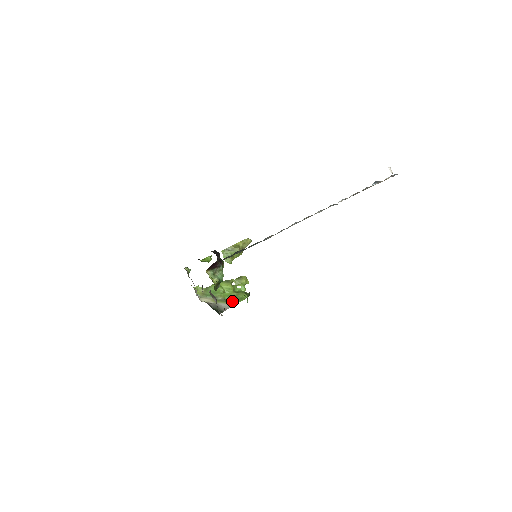
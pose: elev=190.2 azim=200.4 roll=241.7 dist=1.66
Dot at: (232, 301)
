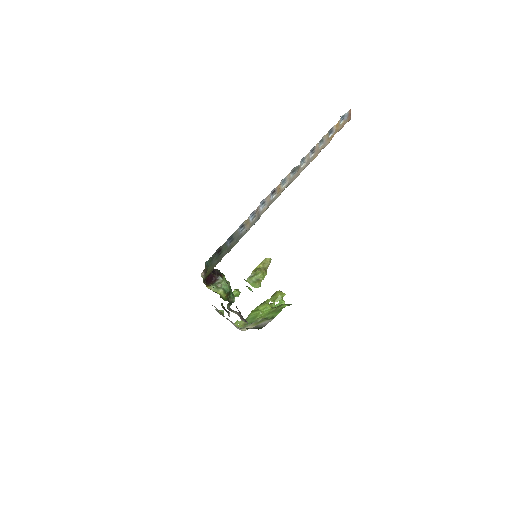
Dot at: (272, 316)
